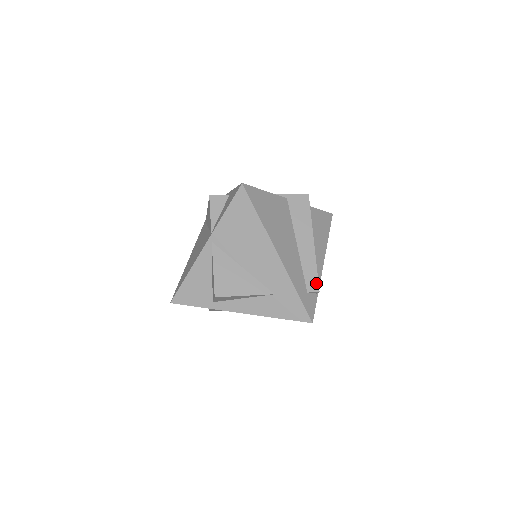
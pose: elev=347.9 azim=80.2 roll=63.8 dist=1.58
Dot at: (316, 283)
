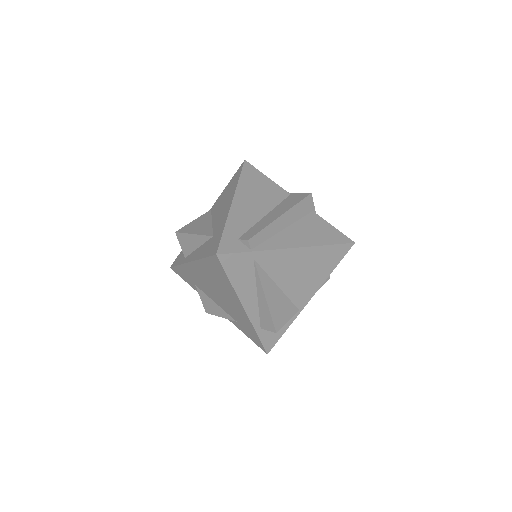
Dot at: (252, 235)
